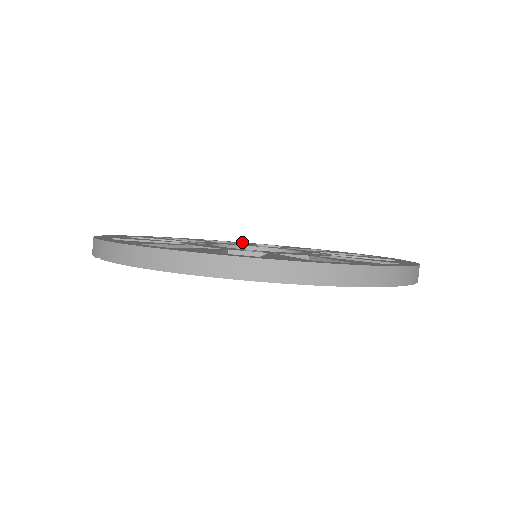
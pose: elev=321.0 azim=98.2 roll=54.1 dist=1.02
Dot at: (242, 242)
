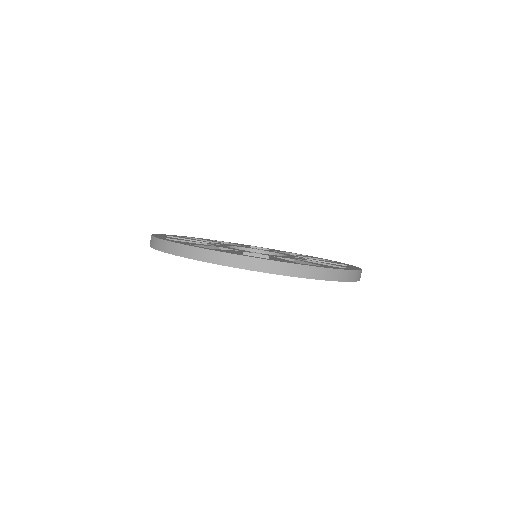
Dot at: occluded
